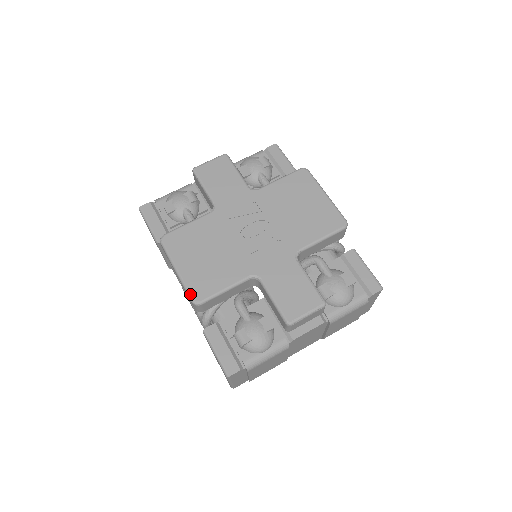
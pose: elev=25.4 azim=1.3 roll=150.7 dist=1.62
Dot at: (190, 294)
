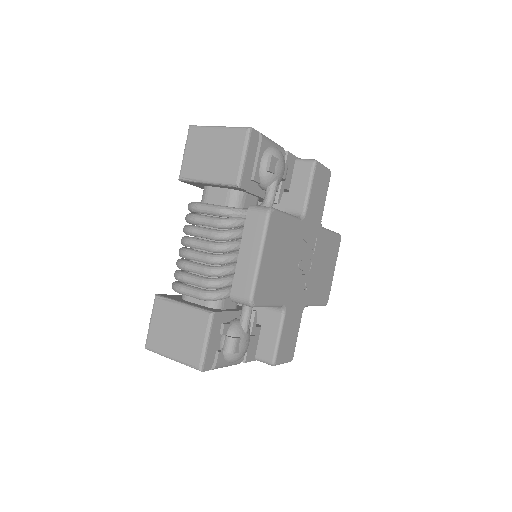
Dot at: (255, 292)
